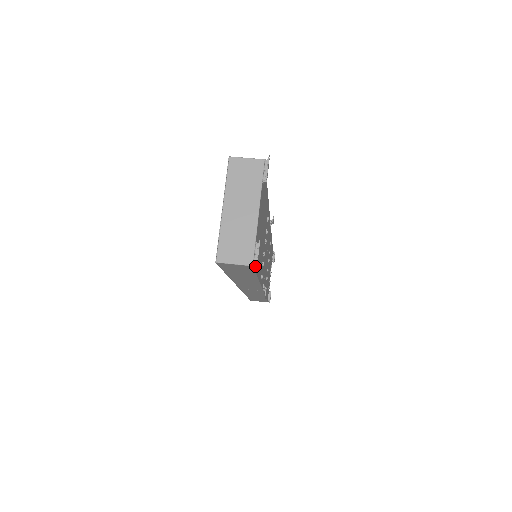
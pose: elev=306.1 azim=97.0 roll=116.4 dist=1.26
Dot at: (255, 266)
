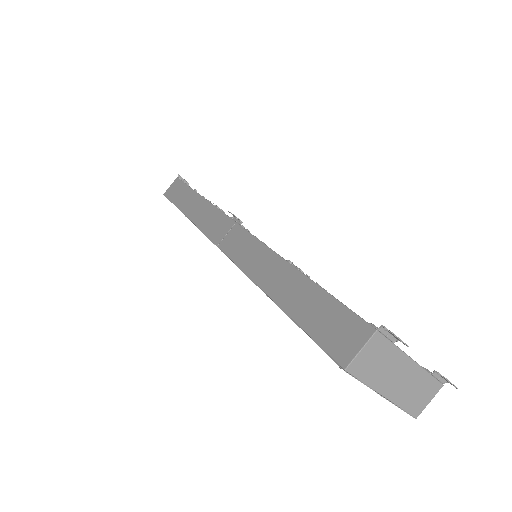
Dot at: occluded
